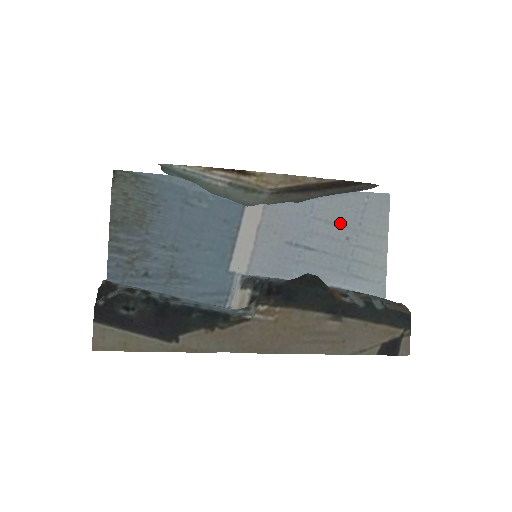
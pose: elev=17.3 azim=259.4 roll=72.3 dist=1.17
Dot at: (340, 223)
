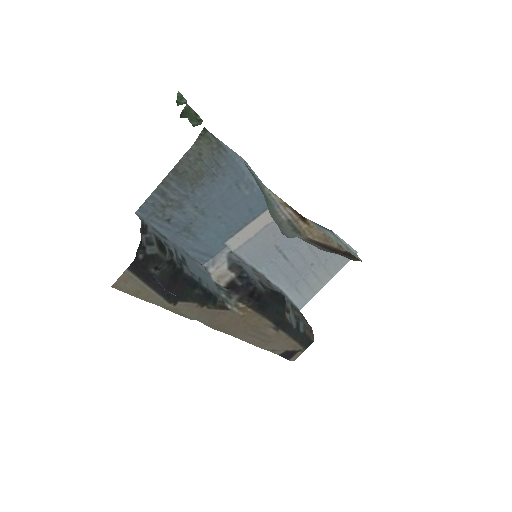
Dot at: (316, 253)
